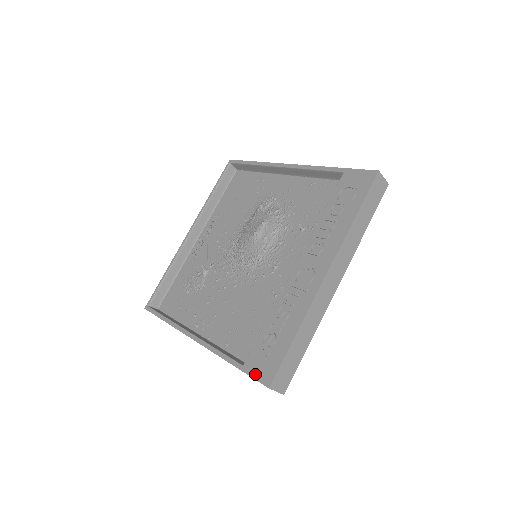
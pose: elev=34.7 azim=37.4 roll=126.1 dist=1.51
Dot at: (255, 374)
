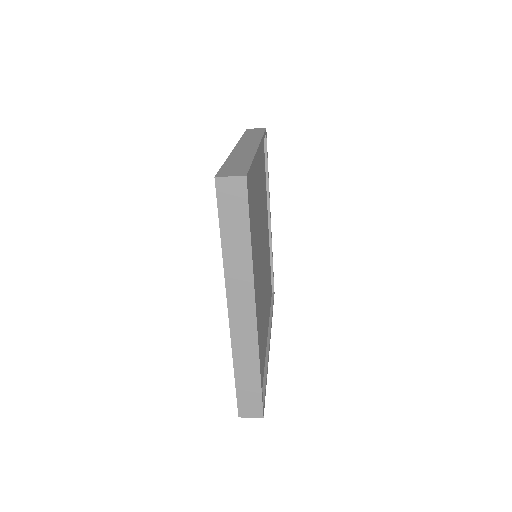
Dot at: occluded
